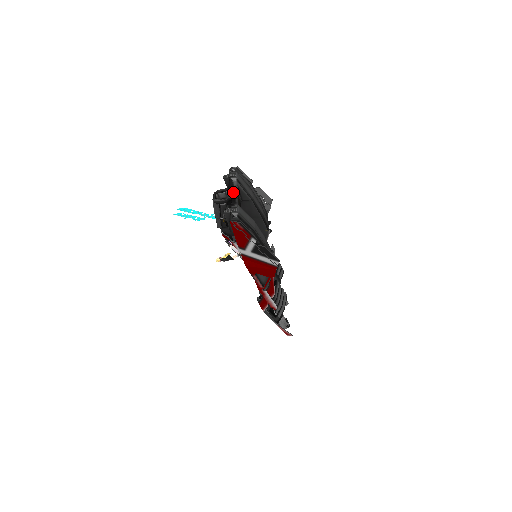
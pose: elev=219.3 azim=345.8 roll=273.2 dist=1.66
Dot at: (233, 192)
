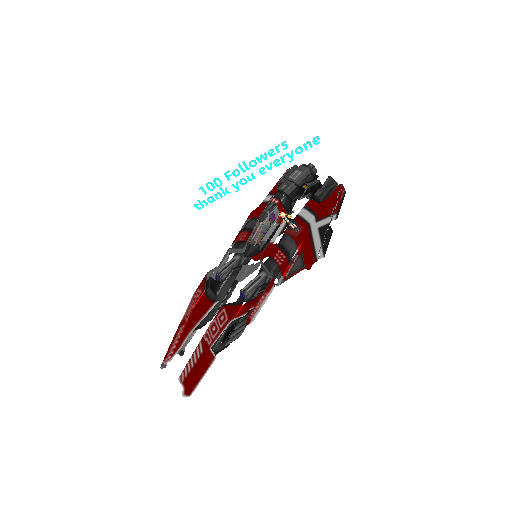
Dot at: occluded
